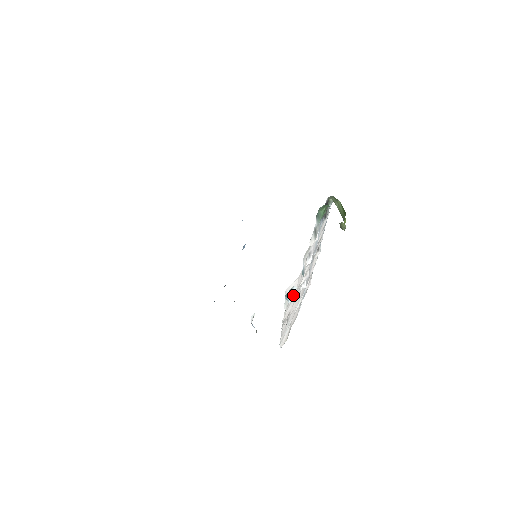
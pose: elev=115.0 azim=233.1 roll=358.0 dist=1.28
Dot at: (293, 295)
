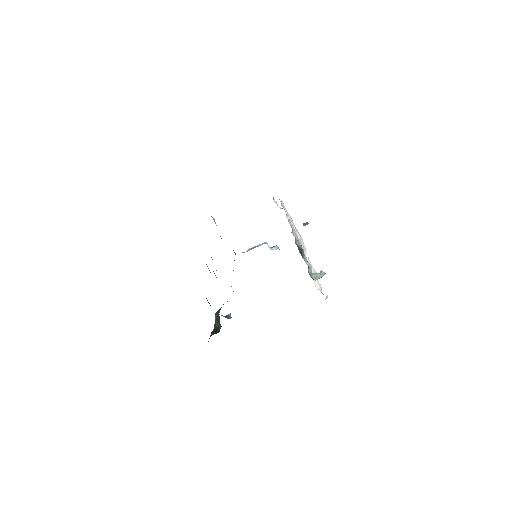
Dot at: occluded
